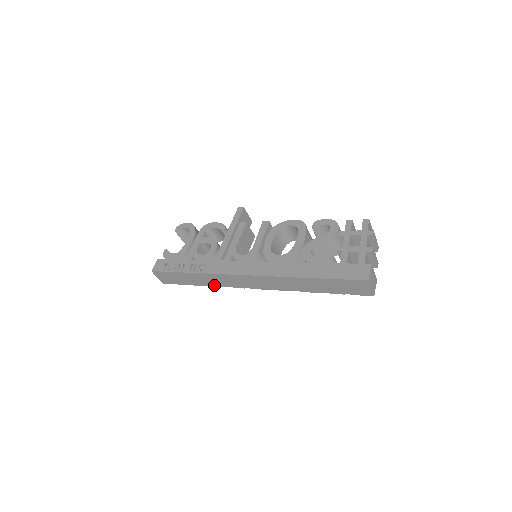
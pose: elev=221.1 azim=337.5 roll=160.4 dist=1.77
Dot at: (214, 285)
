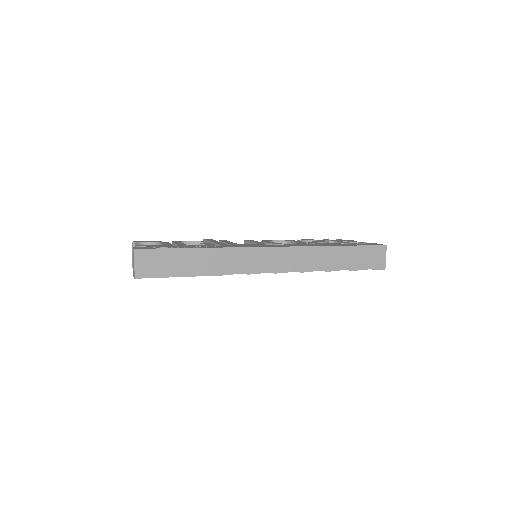
Dot at: (221, 272)
